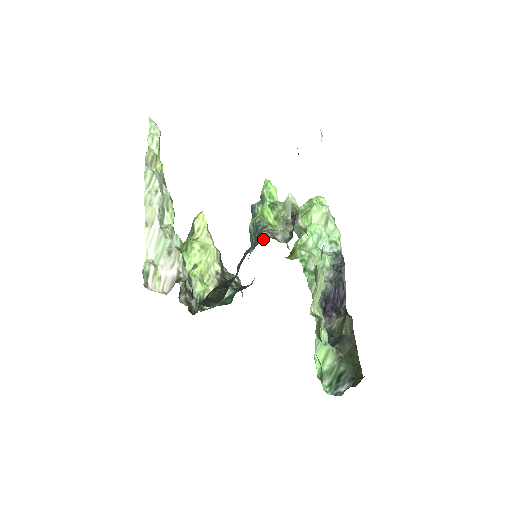
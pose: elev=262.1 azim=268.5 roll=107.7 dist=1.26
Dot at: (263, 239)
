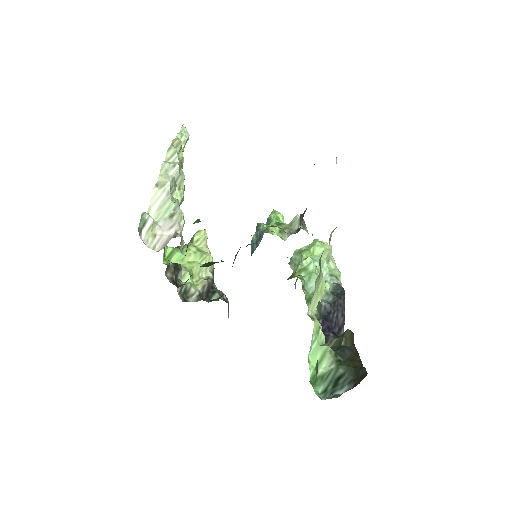
Dot at: (270, 226)
